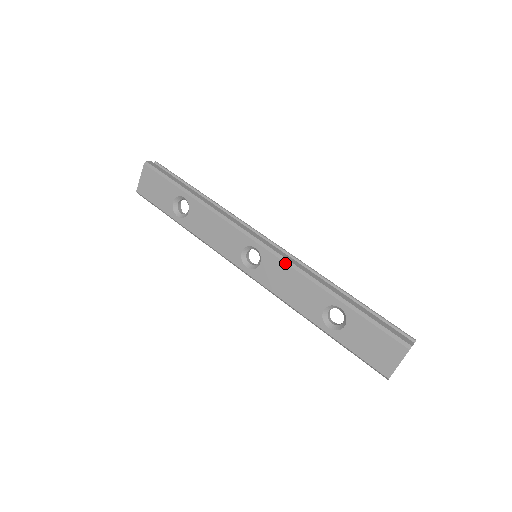
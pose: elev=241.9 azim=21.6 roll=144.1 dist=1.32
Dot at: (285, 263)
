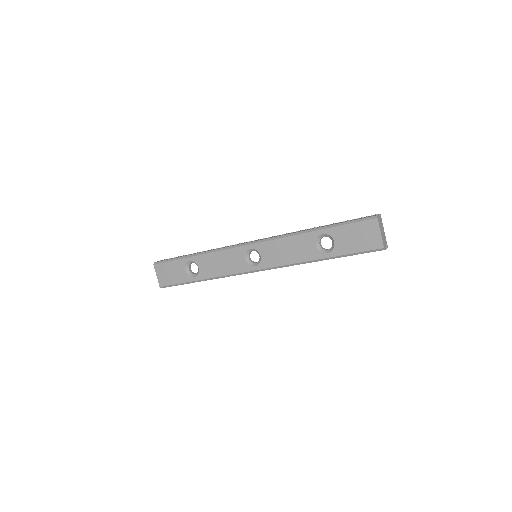
Dot at: (273, 240)
